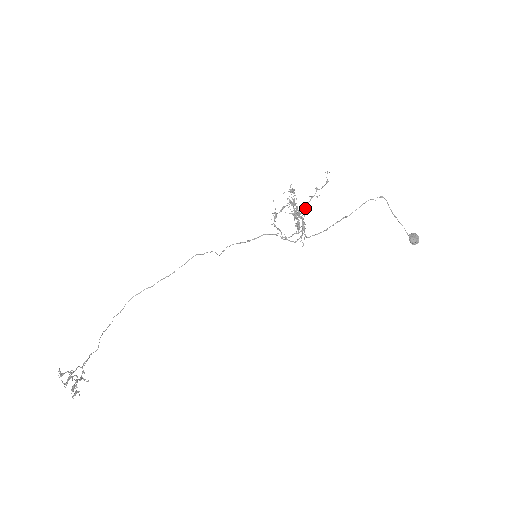
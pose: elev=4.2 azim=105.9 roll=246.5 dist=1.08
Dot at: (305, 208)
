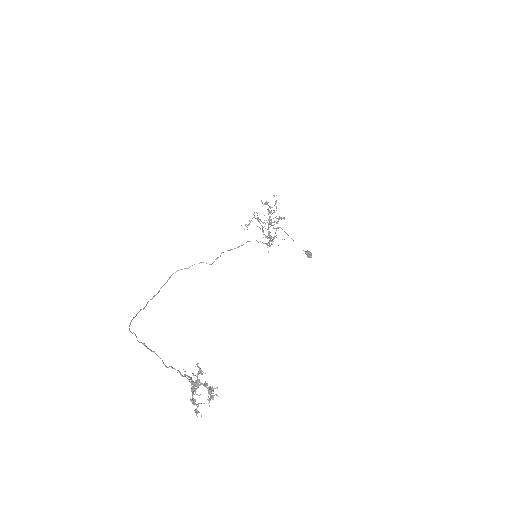
Dot at: (271, 219)
